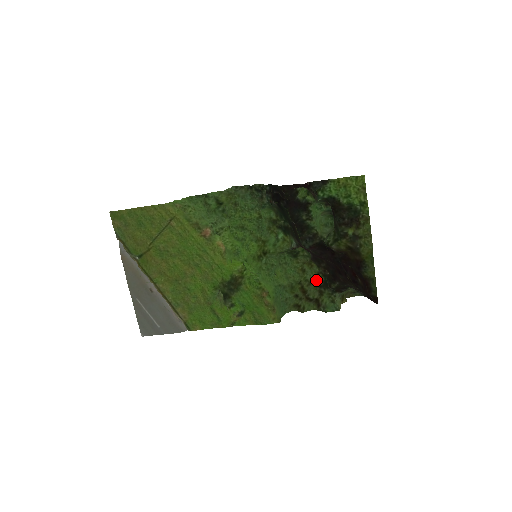
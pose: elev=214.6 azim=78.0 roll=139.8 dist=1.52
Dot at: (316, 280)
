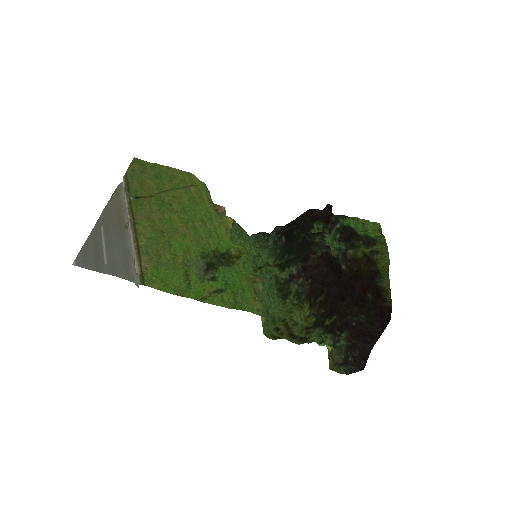
Dot at: (304, 322)
